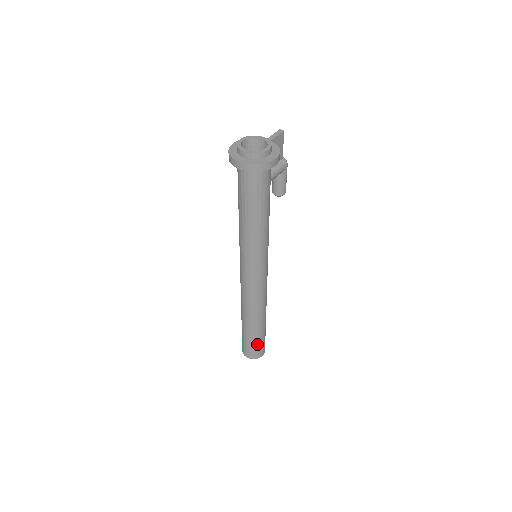
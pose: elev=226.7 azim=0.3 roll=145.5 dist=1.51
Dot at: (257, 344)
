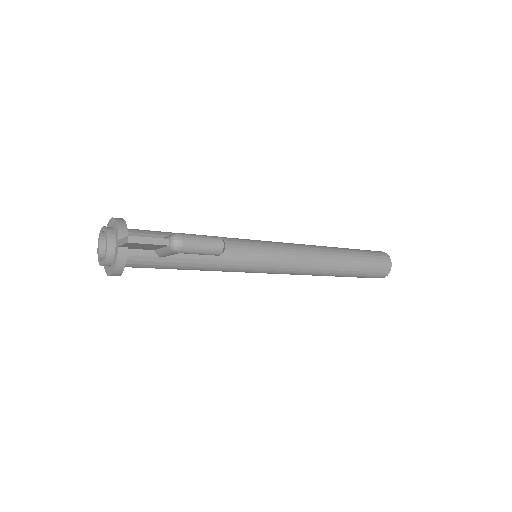
Dot at: occluded
